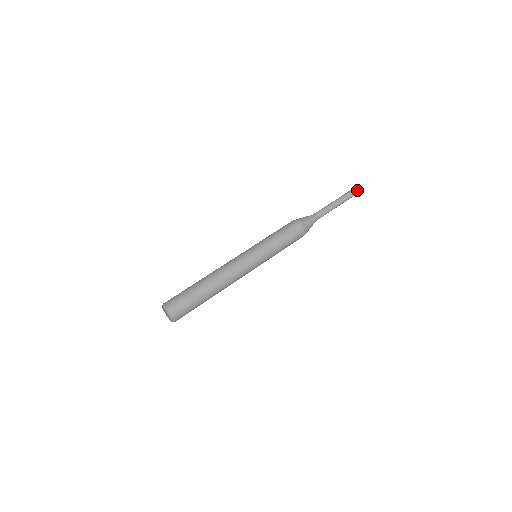
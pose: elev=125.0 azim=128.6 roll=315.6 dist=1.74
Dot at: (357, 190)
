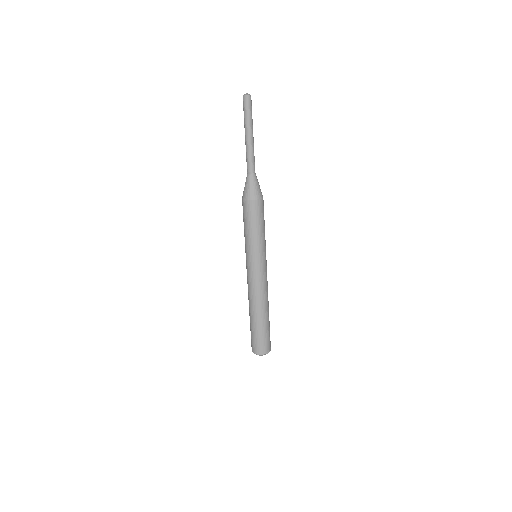
Dot at: (251, 102)
